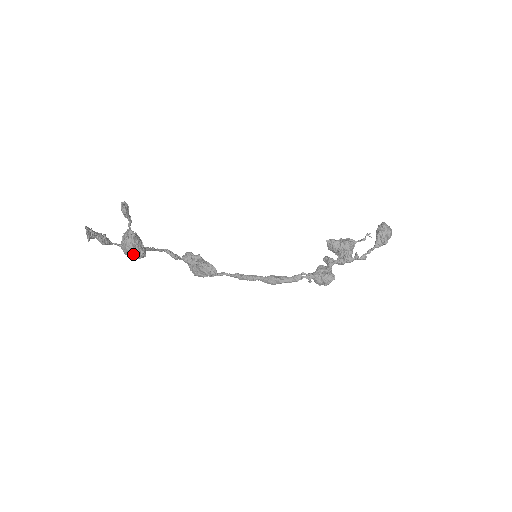
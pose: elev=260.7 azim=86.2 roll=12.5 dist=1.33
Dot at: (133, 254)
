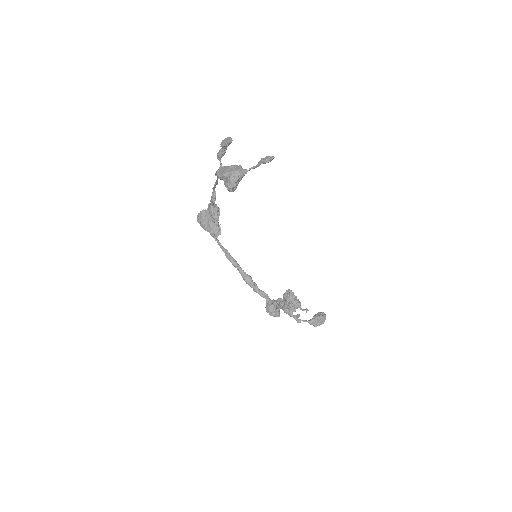
Dot at: (231, 184)
